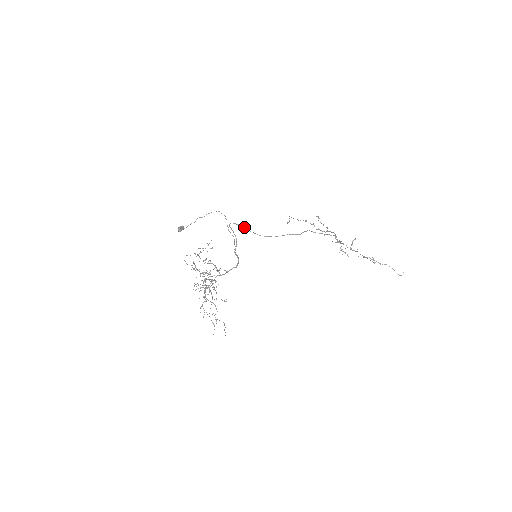
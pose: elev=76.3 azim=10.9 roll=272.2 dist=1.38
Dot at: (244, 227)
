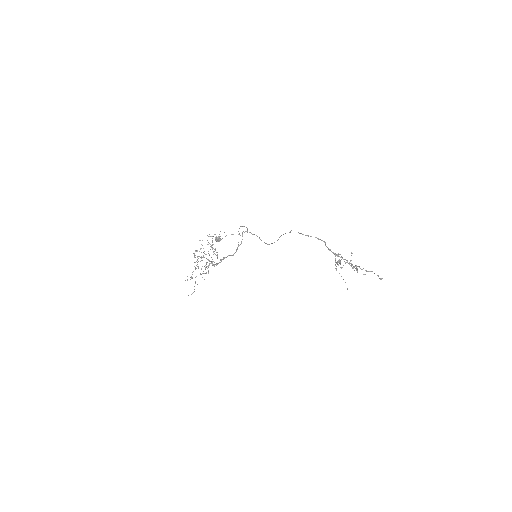
Dot at: occluded
